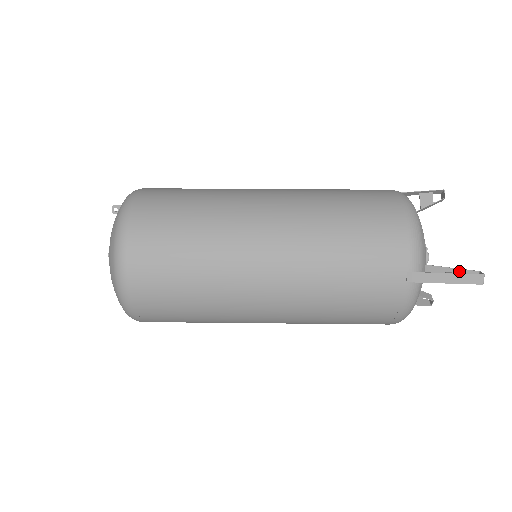
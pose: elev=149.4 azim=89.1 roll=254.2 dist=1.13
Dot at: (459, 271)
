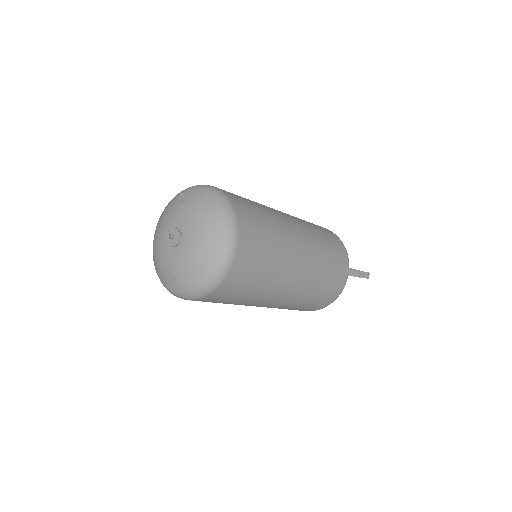
Dot at: occluded
